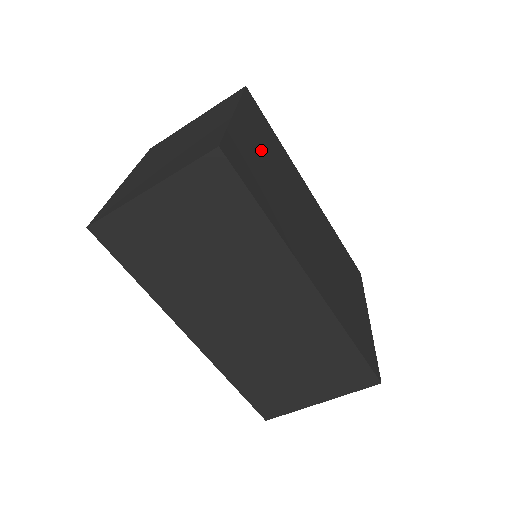
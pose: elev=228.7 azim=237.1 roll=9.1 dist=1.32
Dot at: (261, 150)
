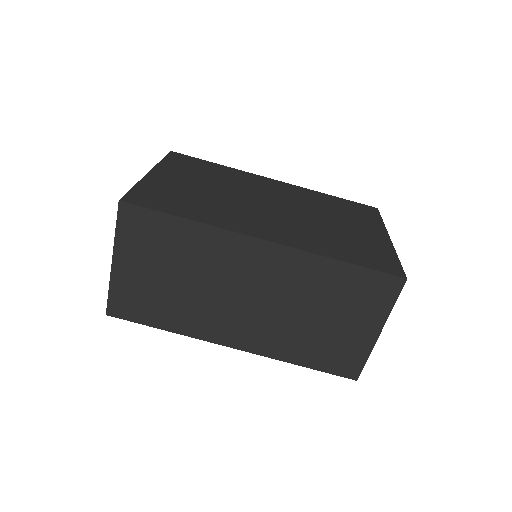
Dot at: (188, 181)
